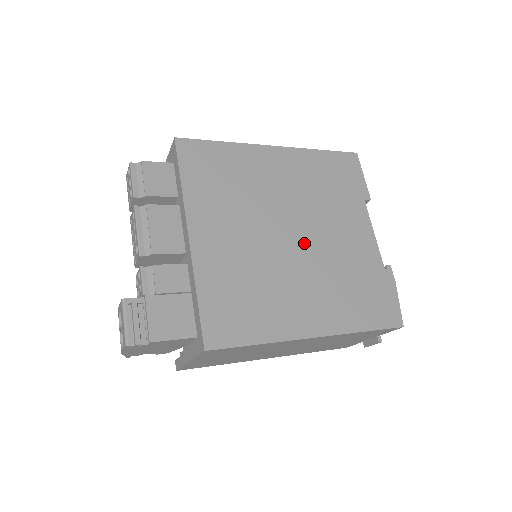
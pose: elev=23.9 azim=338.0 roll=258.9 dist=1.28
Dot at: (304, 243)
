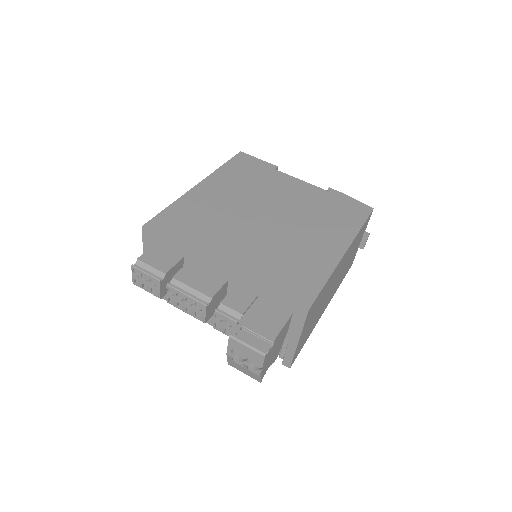
Dot at: (278, 215)
